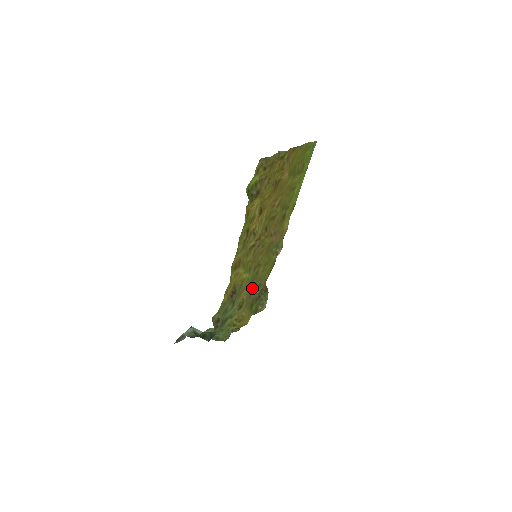
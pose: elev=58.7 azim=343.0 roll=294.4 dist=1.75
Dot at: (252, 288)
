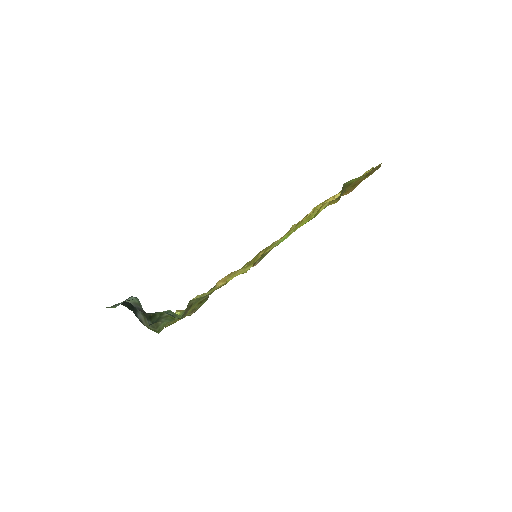
Dot at: occluded
